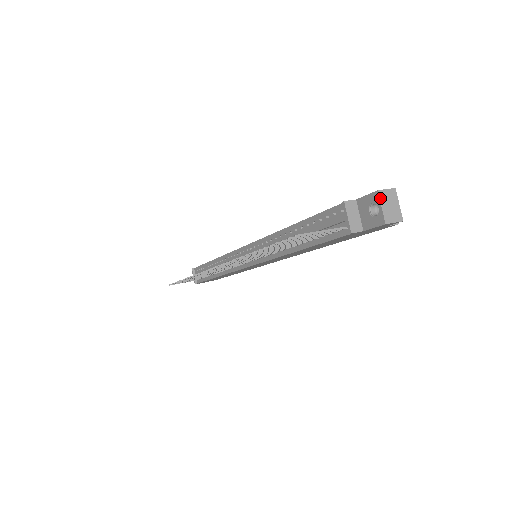
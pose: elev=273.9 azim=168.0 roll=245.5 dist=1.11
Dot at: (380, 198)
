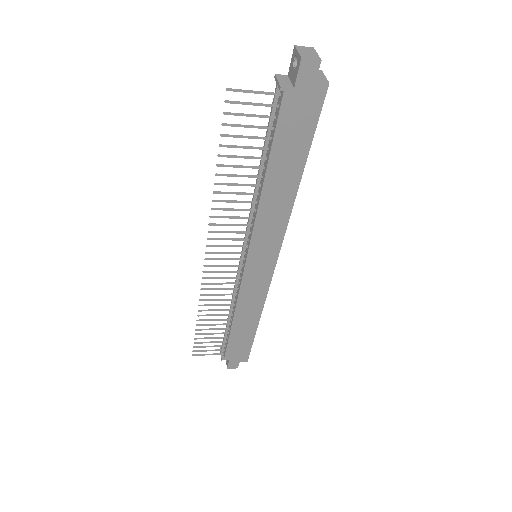
Dot at: (297, 48)
